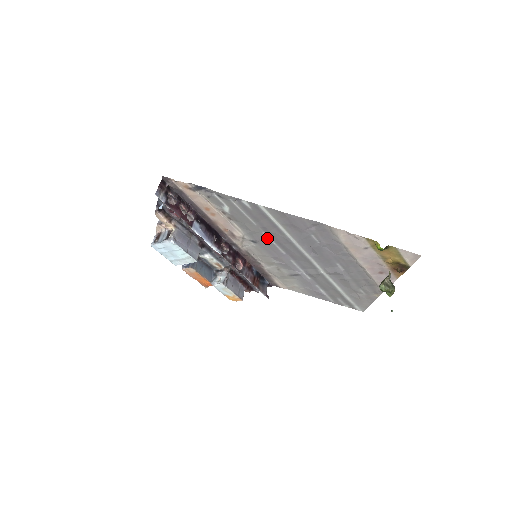
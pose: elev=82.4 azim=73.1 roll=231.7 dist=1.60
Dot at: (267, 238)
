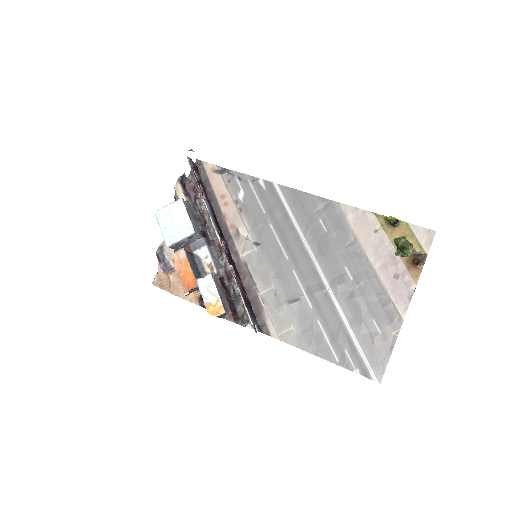
Dot at: (273, 234)
